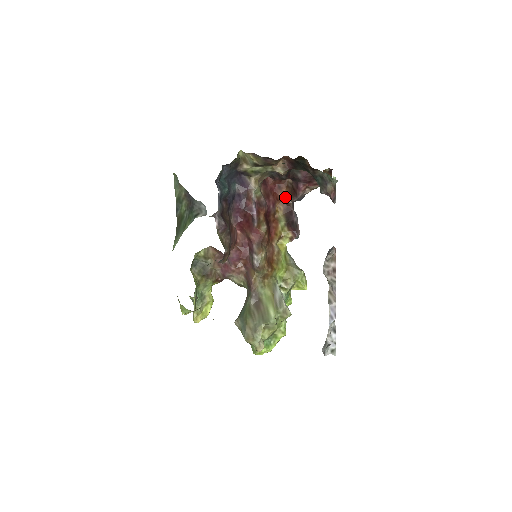
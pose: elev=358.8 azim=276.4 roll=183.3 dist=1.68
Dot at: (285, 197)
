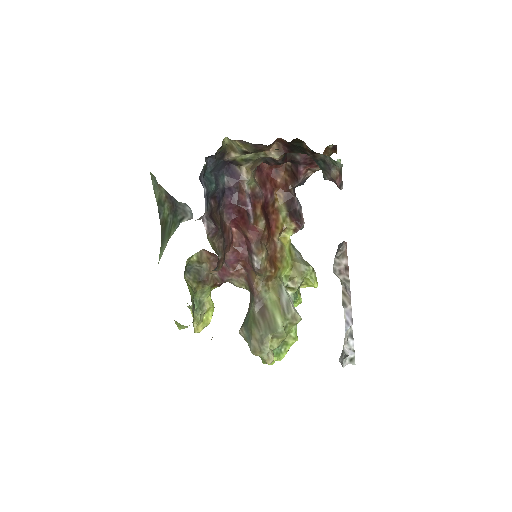
Dot at: (284, 182)
